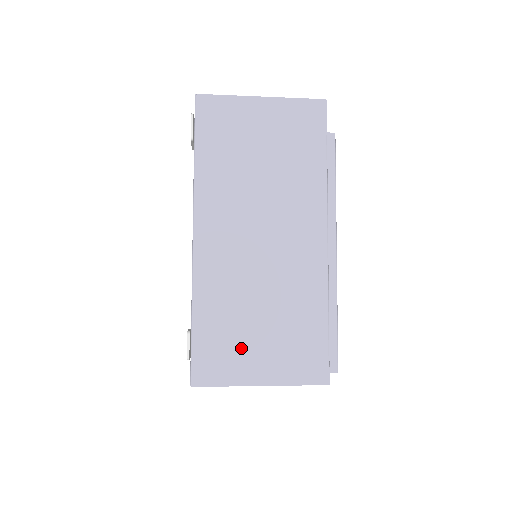
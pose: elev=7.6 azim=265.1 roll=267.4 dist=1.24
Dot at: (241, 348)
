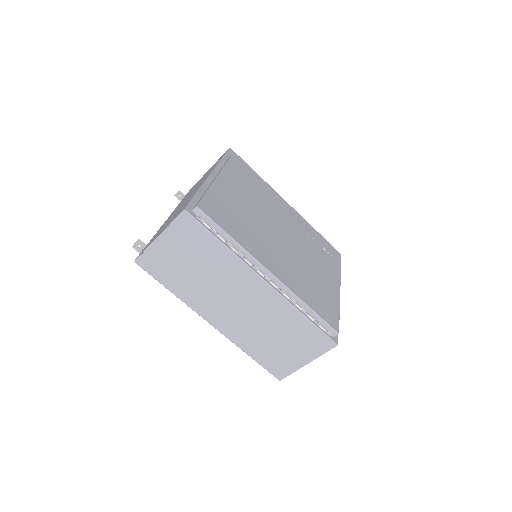
Dot at: occluded
